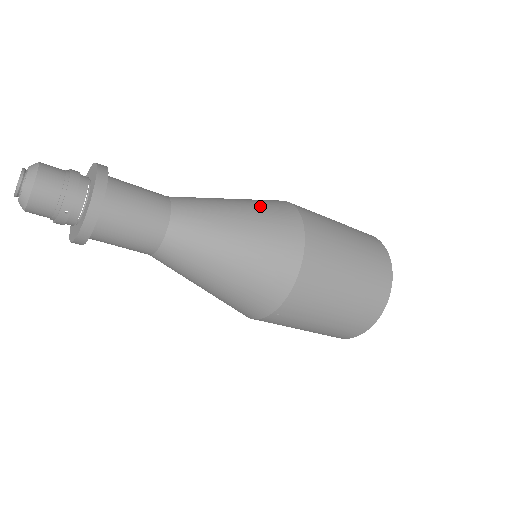
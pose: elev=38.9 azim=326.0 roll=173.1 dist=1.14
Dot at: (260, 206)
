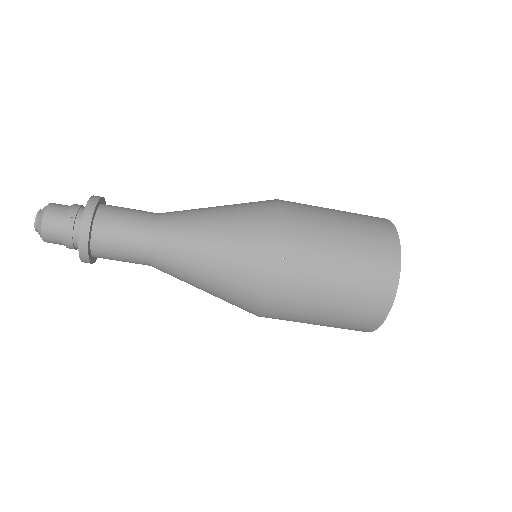
Dot at: occluded
